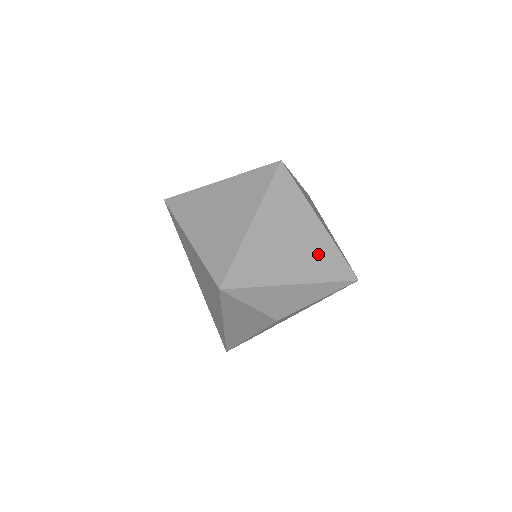
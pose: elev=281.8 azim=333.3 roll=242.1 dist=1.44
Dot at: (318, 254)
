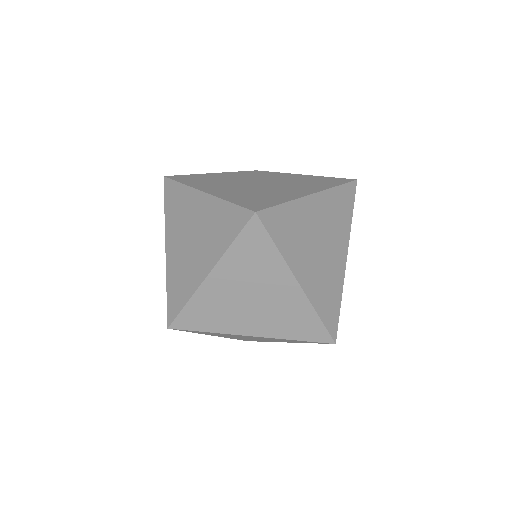
Dot at: (288, 314)
